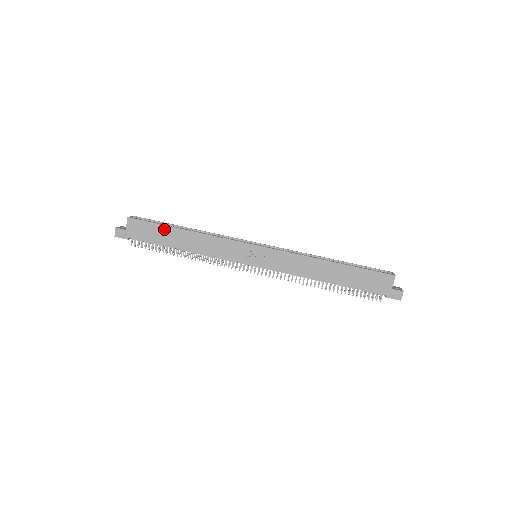
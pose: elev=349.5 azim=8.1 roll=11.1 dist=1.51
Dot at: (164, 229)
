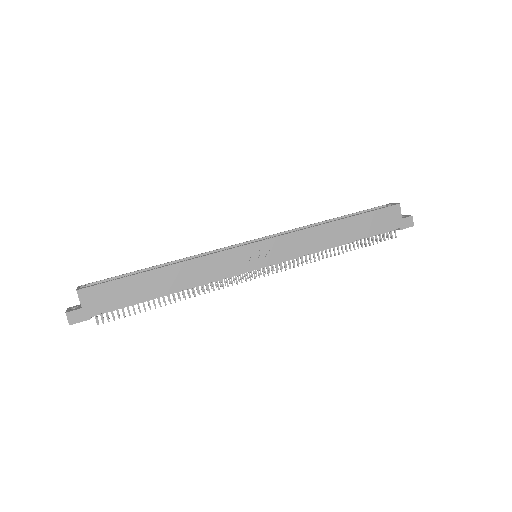
Dot at: (134, 280)
